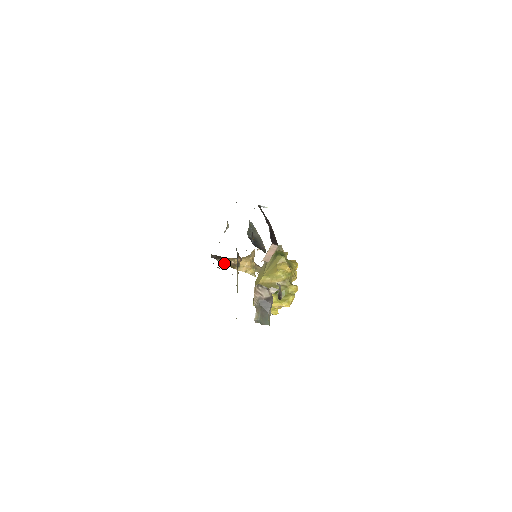
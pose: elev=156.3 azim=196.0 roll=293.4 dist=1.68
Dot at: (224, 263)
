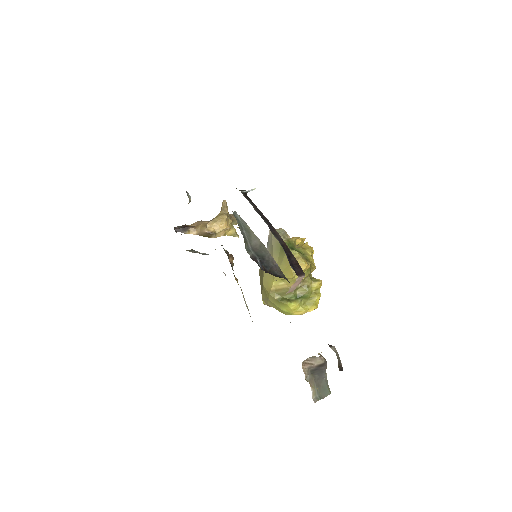
Dot at: (194, 234)
